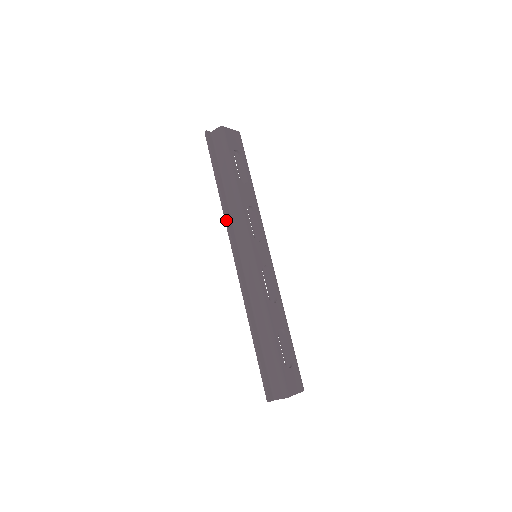
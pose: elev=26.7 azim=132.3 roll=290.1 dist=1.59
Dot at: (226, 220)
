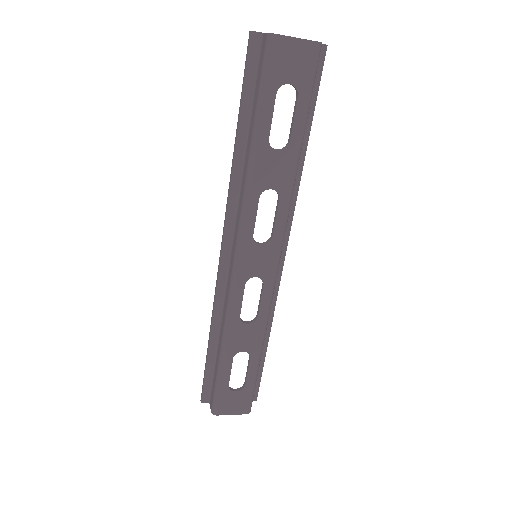
Dot at: (228, 195)
